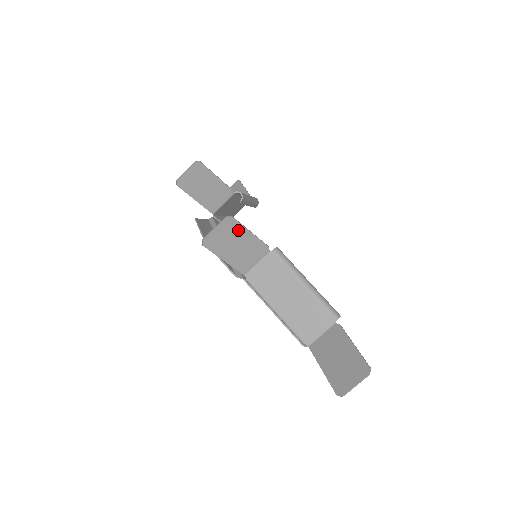
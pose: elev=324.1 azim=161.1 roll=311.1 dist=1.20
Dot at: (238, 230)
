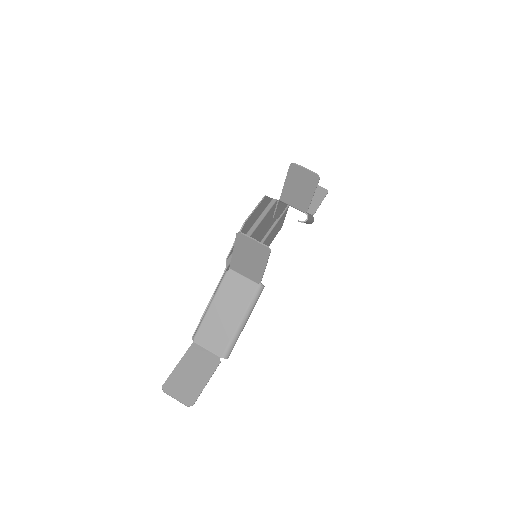
Dot at: (262, 258)
